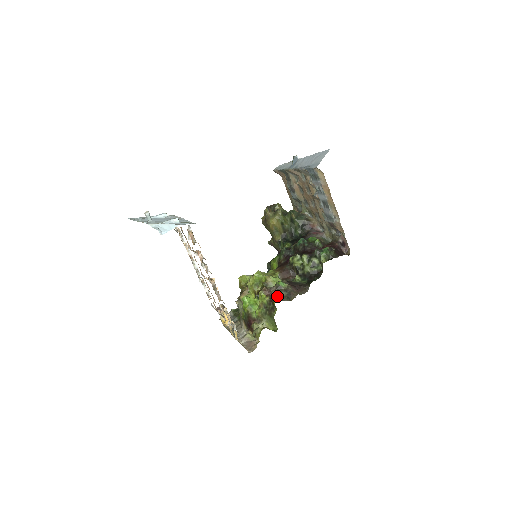
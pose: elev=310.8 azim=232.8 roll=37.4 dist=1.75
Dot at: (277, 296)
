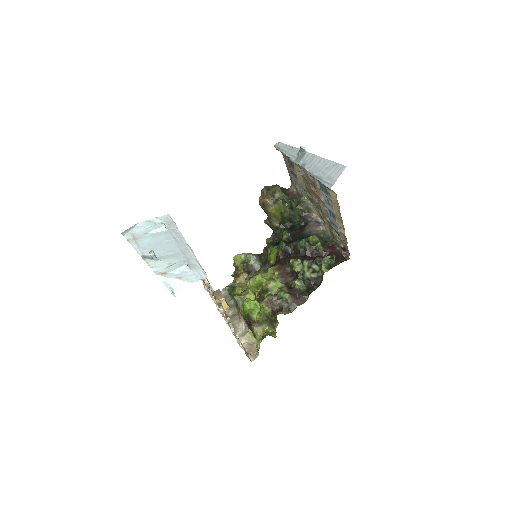
Dot at: (278, 308)
